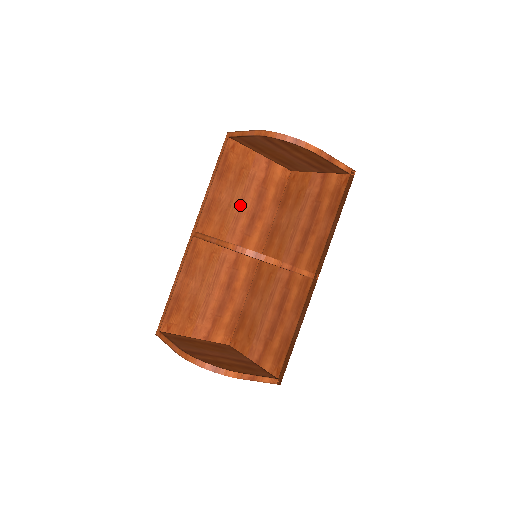
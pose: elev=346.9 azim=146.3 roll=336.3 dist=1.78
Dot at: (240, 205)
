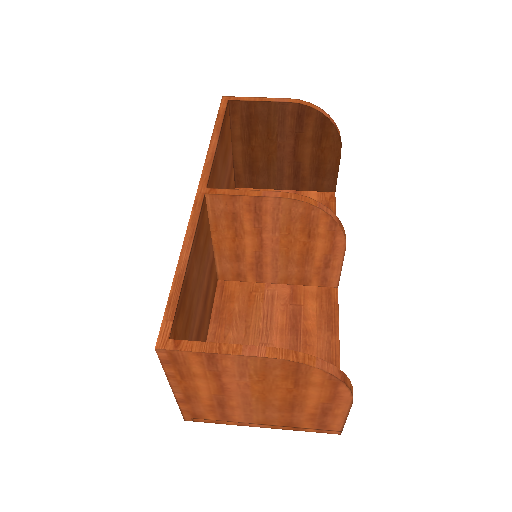
Dot at: occluded
